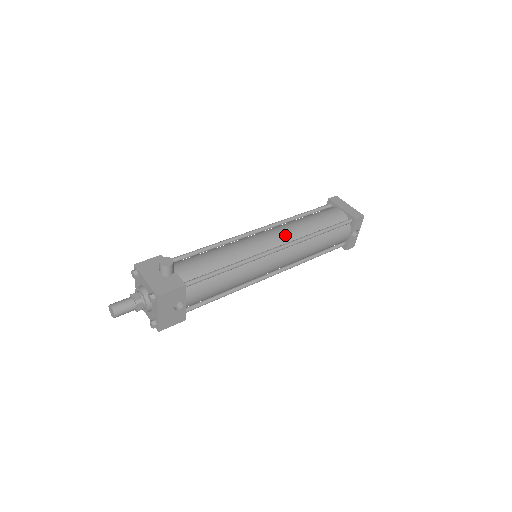
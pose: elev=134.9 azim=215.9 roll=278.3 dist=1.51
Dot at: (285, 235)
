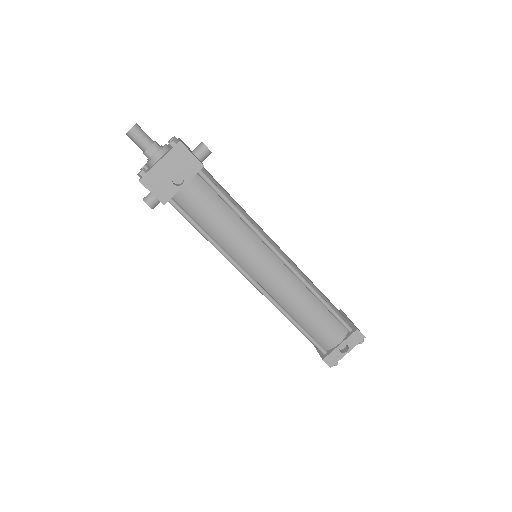
Dot at: (294, 264)
